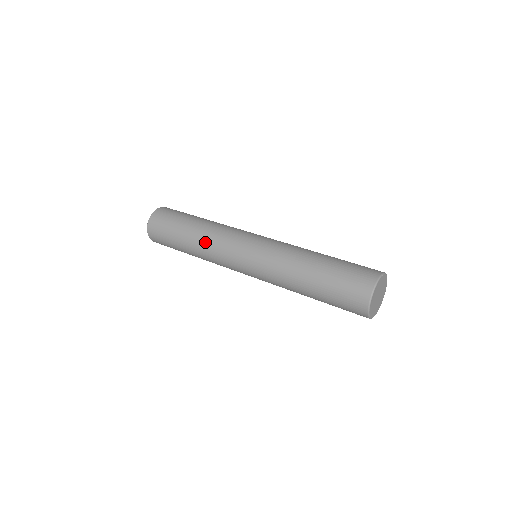
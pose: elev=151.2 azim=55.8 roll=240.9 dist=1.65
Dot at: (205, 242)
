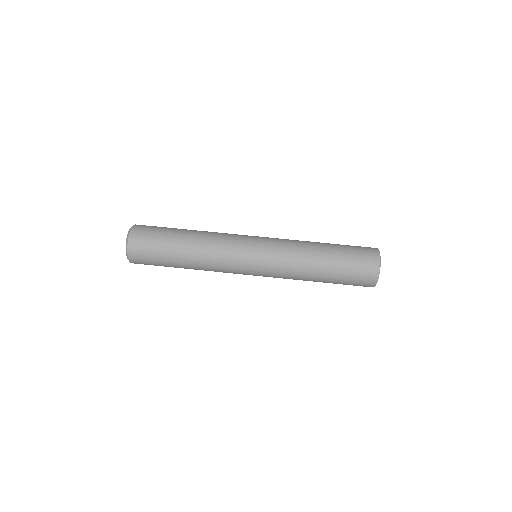
Dot at: (207, 269)
